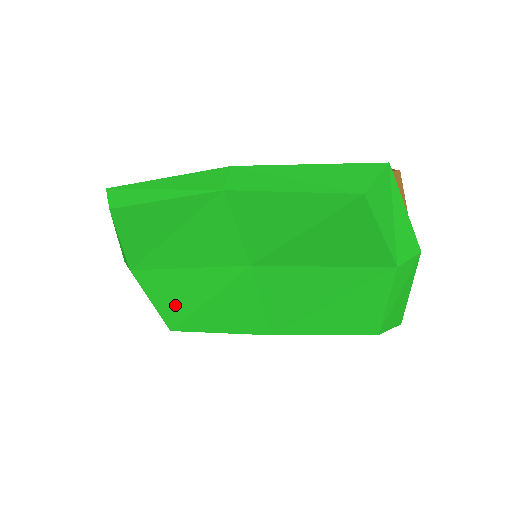
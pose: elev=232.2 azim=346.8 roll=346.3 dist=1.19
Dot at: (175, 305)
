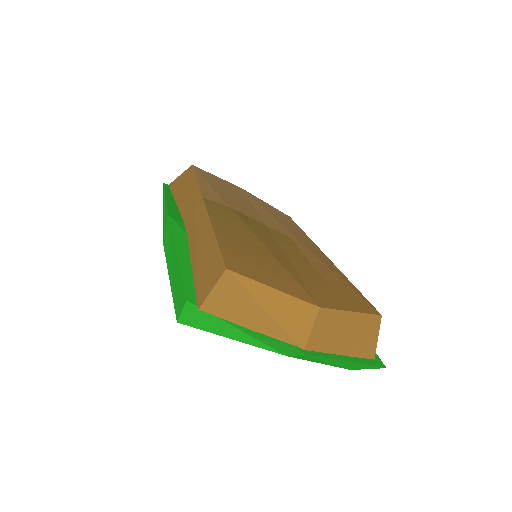
Dot at: occluded
